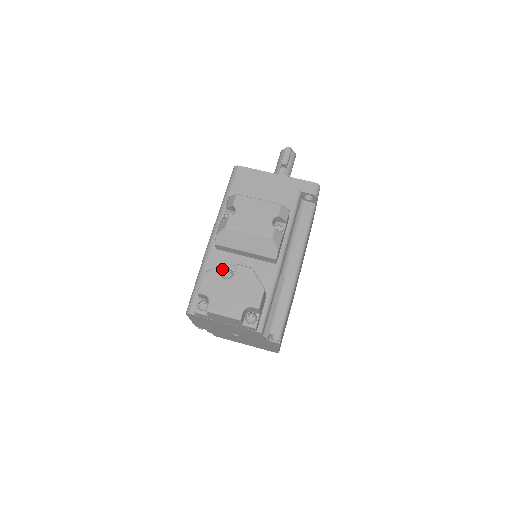
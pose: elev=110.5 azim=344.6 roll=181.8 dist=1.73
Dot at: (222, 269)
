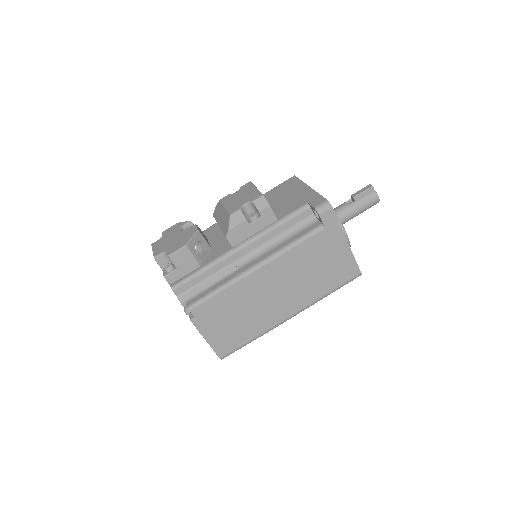
Dot at: occluded
